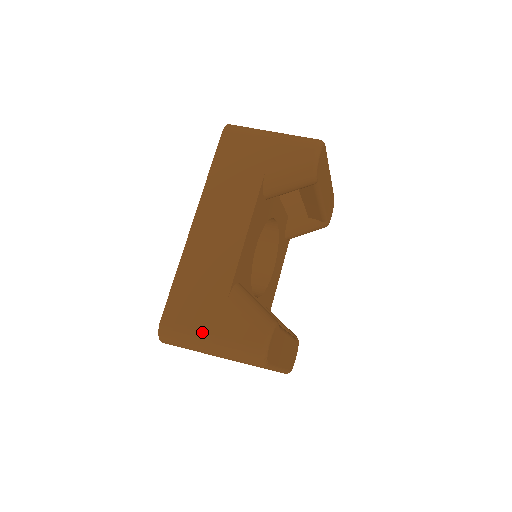
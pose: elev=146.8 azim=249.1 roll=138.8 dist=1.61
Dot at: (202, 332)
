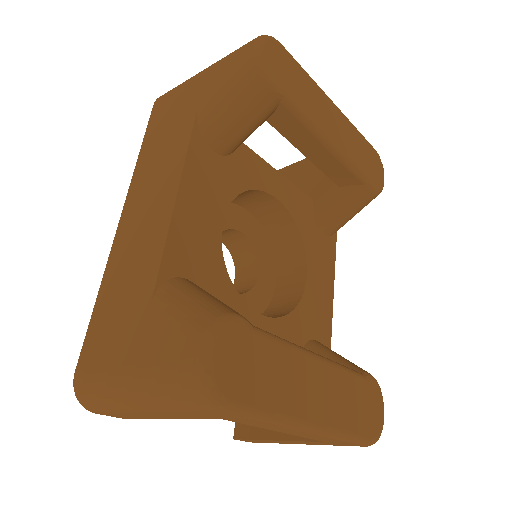
Dot at: (118, 370)
